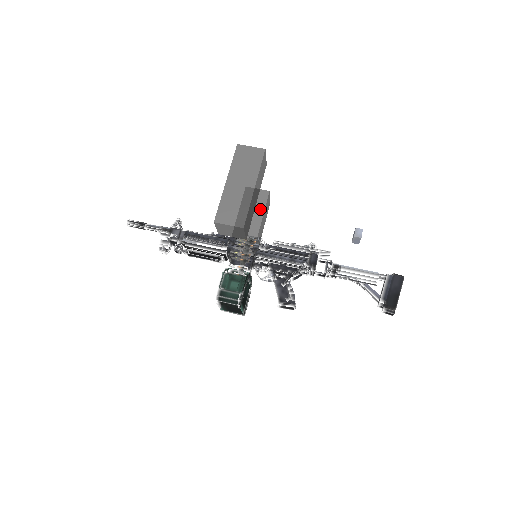
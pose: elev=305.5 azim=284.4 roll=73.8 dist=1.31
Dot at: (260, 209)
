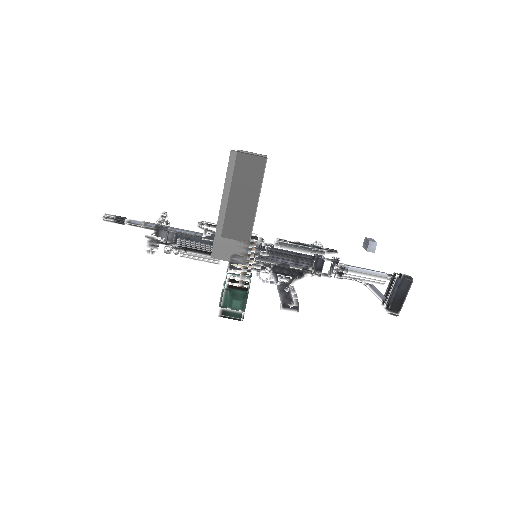
Dot at: occluded
